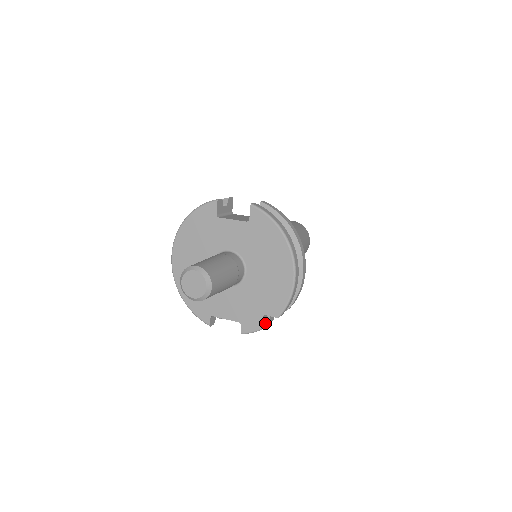
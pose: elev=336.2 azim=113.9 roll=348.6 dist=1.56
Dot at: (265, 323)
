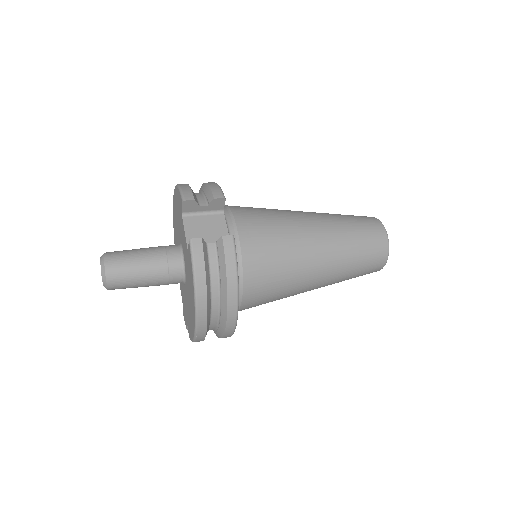
Dot at: occluded
